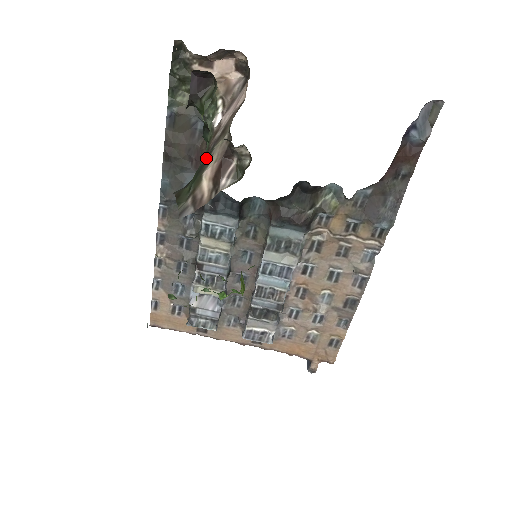
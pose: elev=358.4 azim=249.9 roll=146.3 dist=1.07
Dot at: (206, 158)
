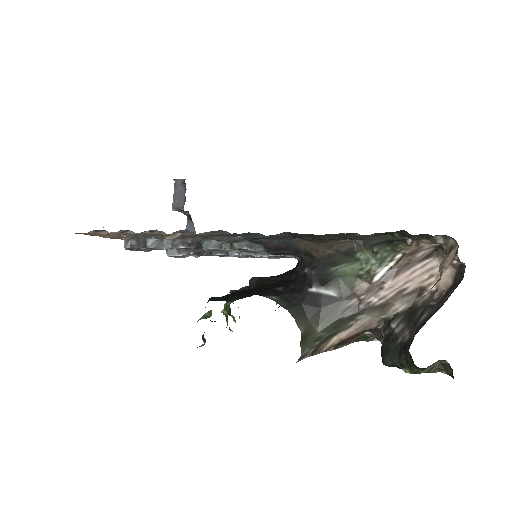
Dot at: (350, 317)
